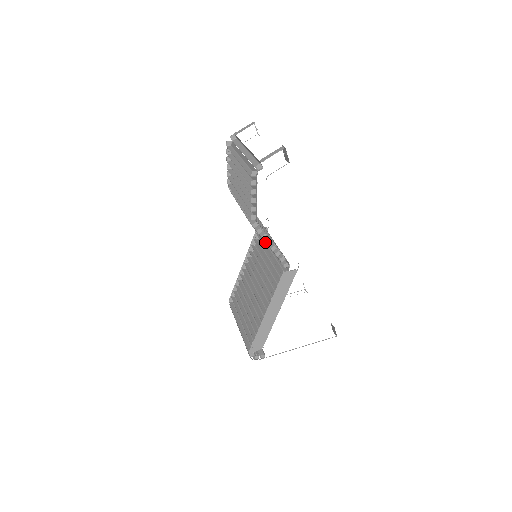
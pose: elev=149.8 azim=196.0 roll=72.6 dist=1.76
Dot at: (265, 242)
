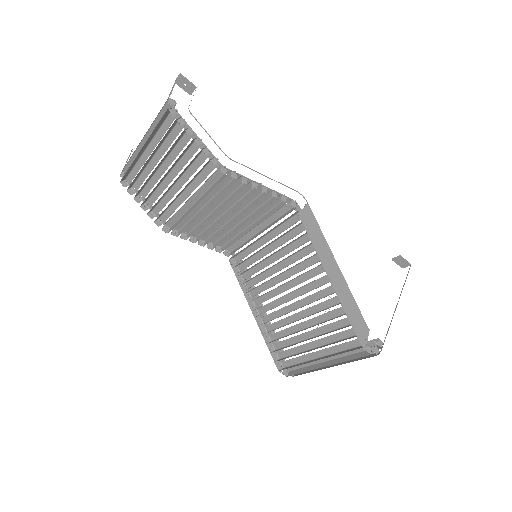
Dot at: (250, 195)
